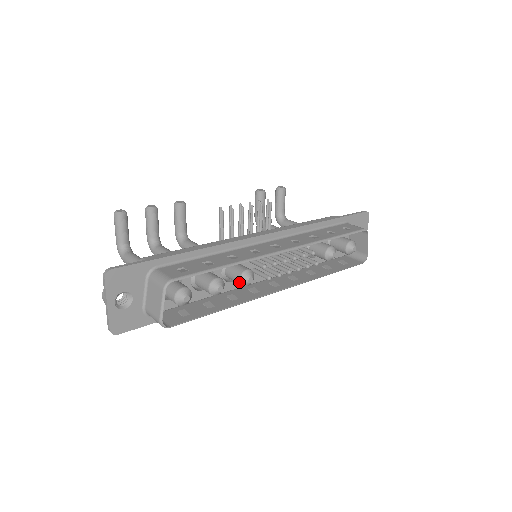
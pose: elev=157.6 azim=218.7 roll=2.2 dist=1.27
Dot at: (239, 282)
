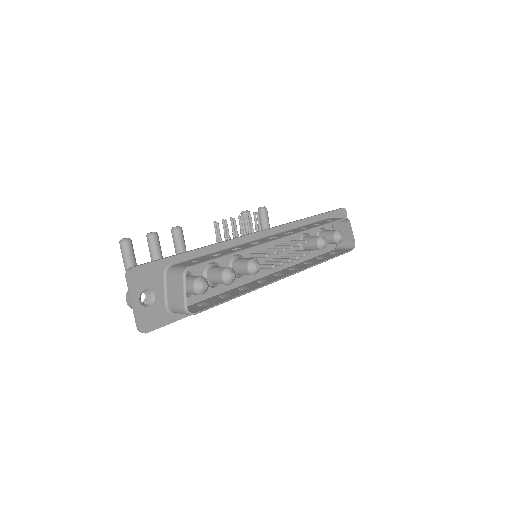
Dot at: (247, 271)
